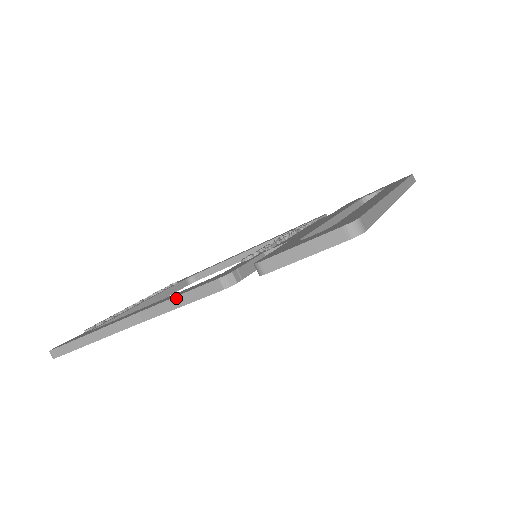
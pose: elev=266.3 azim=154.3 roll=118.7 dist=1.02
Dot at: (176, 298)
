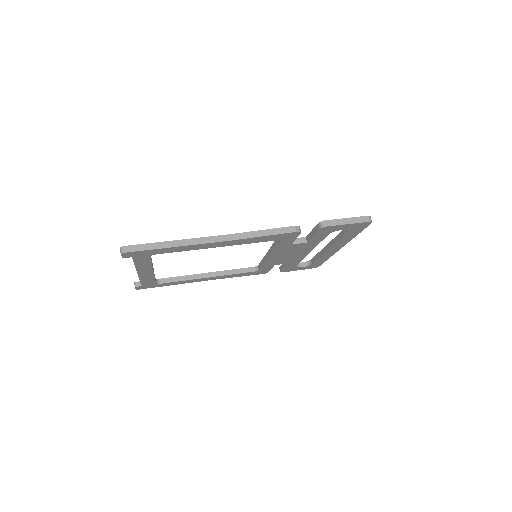
Dot at: (262, 231)
